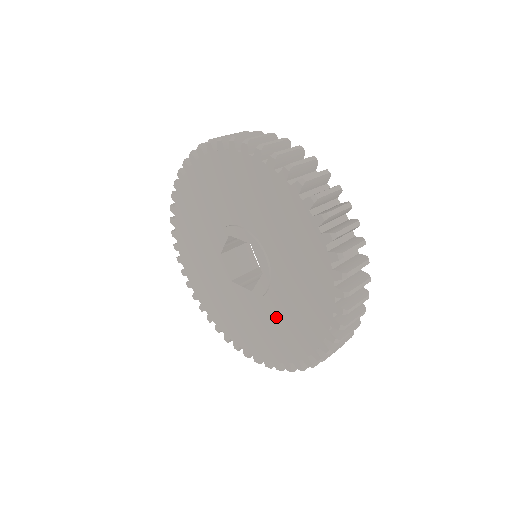
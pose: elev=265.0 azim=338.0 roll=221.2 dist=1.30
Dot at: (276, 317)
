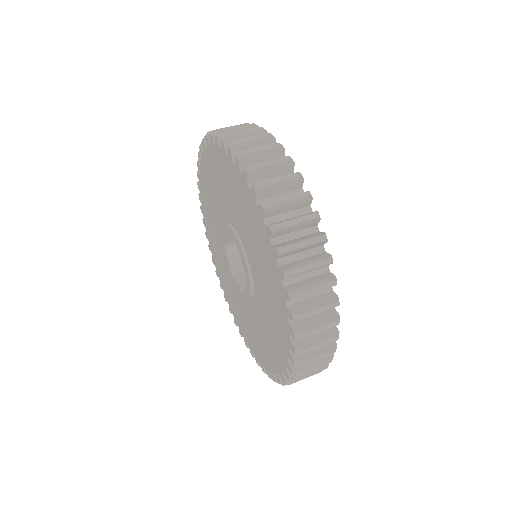
Dot at: (258, 325)
